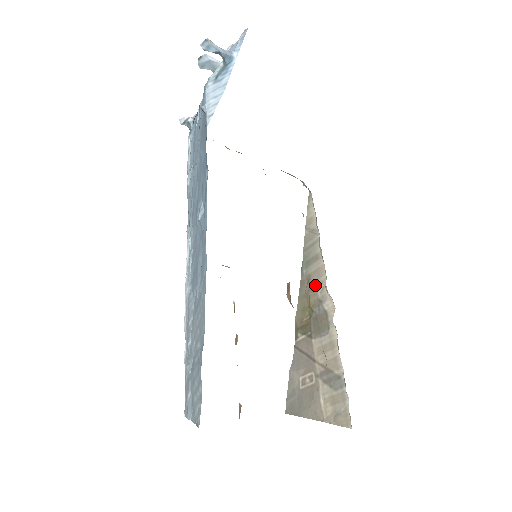
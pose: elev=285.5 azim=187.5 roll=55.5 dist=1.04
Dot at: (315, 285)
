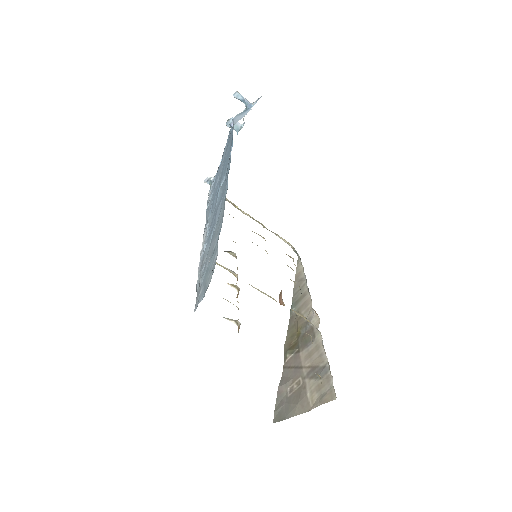
Dot at: (303, 314)
